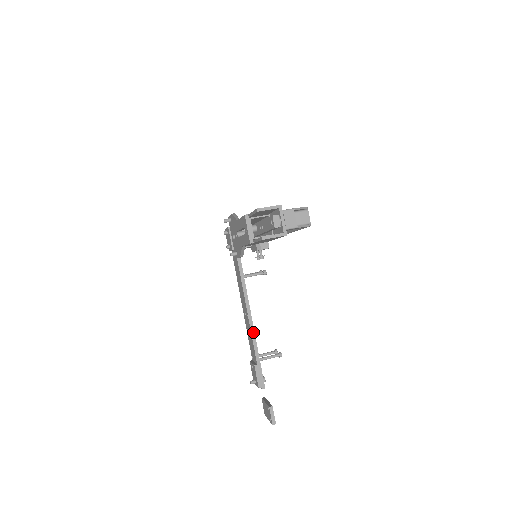
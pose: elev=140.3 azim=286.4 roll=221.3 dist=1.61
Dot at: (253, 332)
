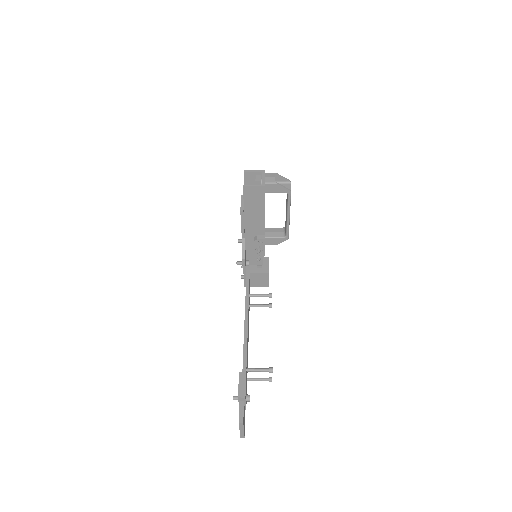
Dot at: (246, 340)
